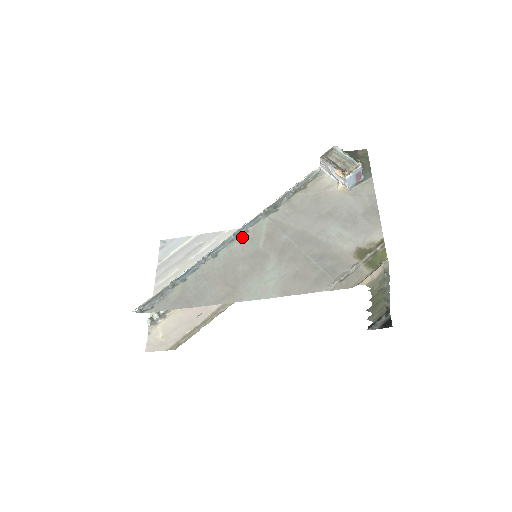
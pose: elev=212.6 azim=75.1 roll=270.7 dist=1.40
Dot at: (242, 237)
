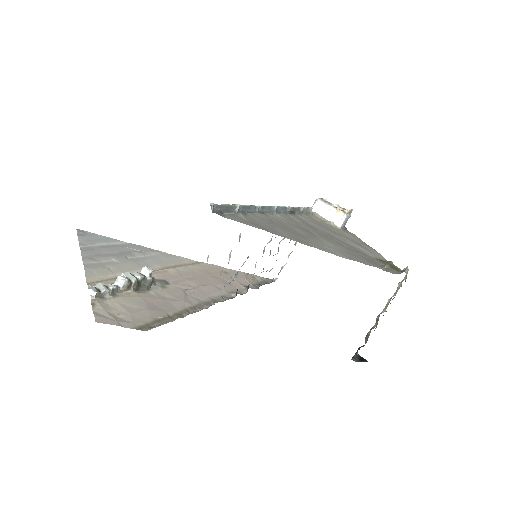
Dot at: (280, 214)
